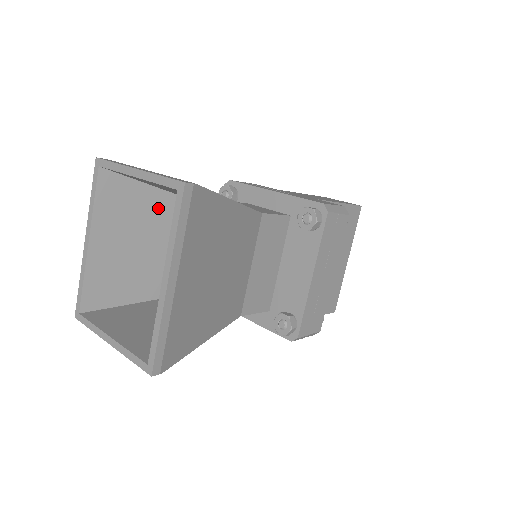
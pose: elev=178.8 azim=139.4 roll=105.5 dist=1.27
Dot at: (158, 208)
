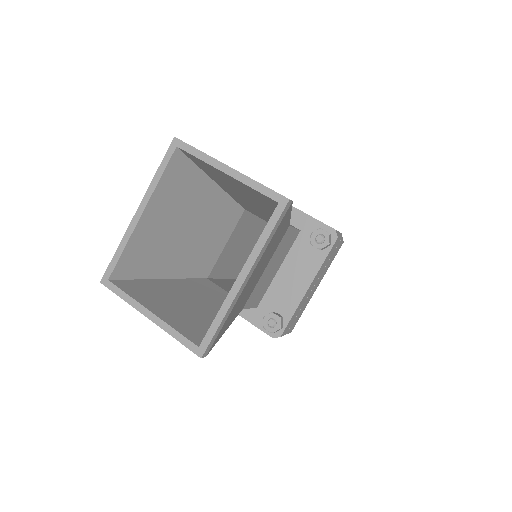
Dot at: (204, 196)
